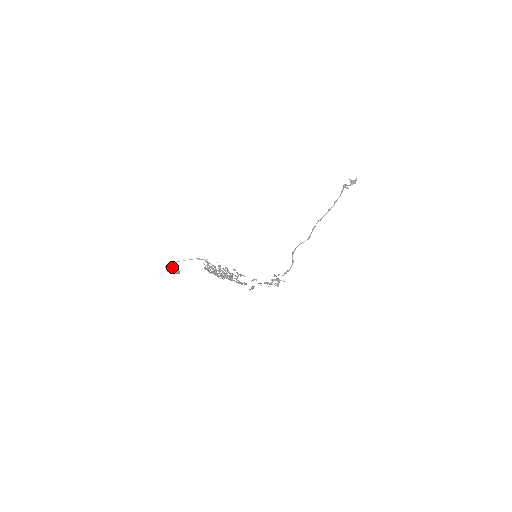
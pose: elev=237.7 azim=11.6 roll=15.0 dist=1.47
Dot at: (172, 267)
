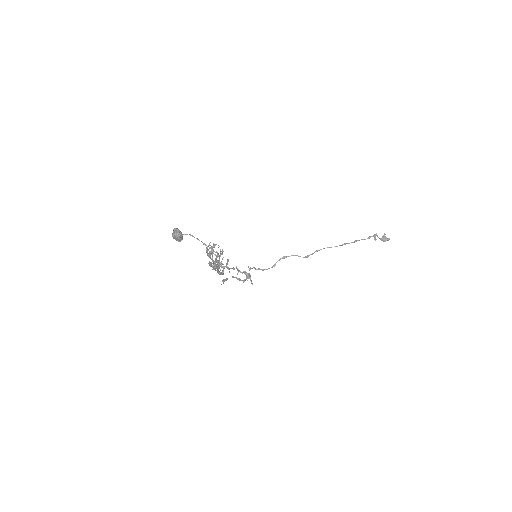
Dot at: (181, 236)
